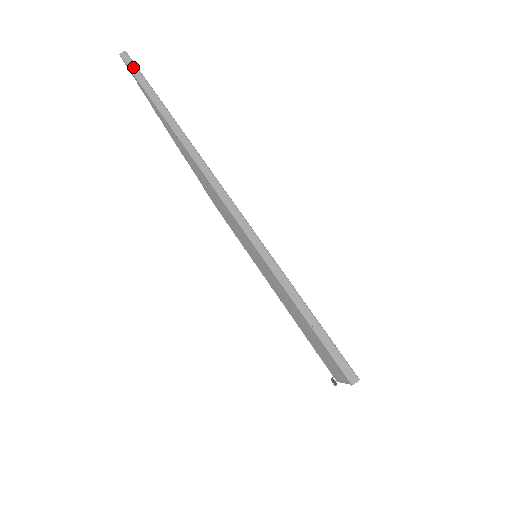
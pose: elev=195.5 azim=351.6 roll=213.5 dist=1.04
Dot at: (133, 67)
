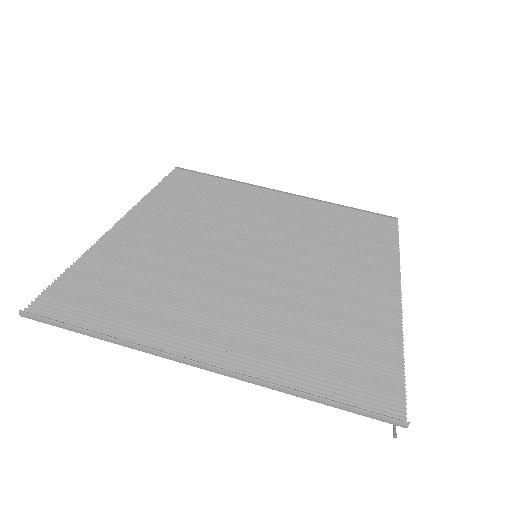
Dot at: (40, 320)
